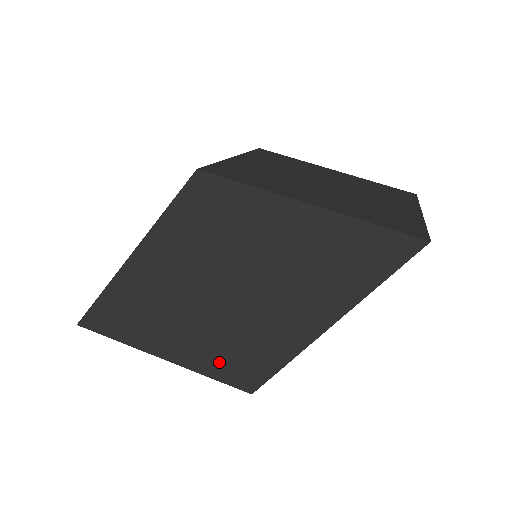
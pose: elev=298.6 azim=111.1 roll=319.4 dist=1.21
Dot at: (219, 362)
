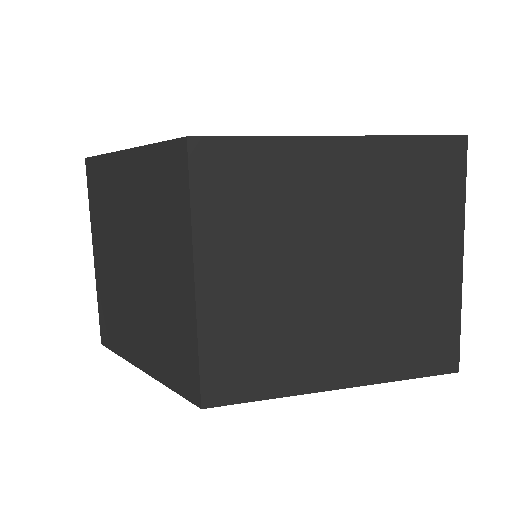
Dot at: occluded
